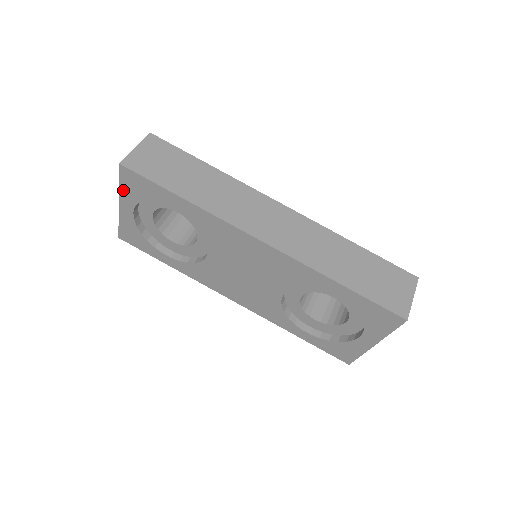
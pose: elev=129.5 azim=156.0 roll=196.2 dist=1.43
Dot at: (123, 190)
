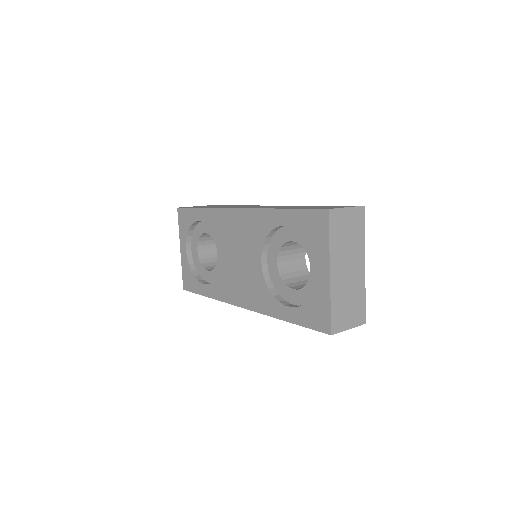
Dot at: (181, 231)
